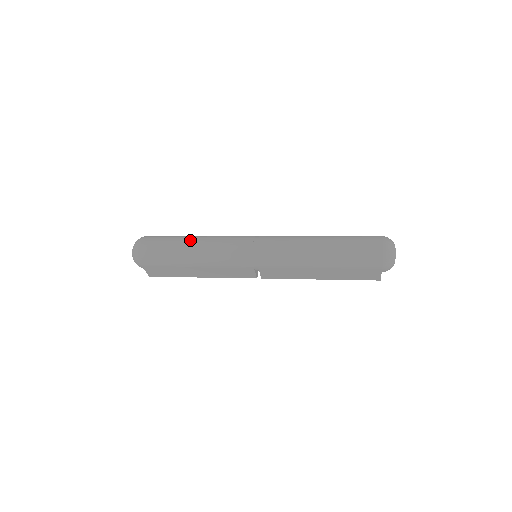
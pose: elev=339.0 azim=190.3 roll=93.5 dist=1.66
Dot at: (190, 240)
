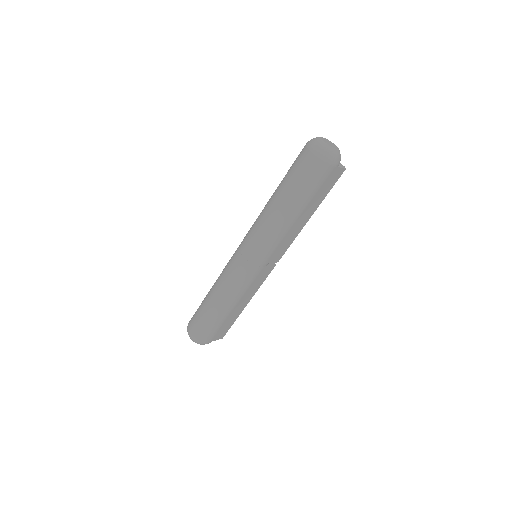
Dot at: (210, 298)
